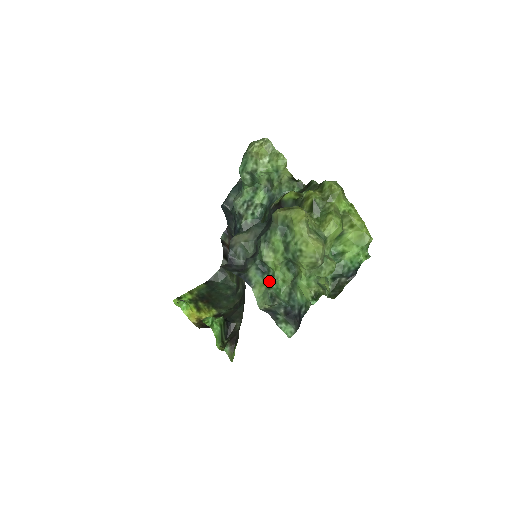
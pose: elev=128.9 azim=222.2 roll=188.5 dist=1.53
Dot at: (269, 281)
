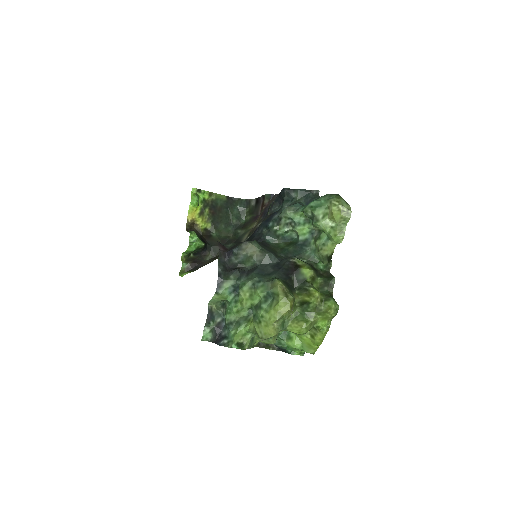
Dot at: (231, 300)
